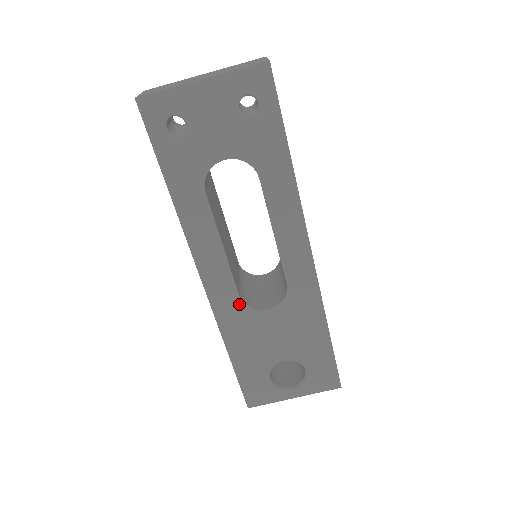
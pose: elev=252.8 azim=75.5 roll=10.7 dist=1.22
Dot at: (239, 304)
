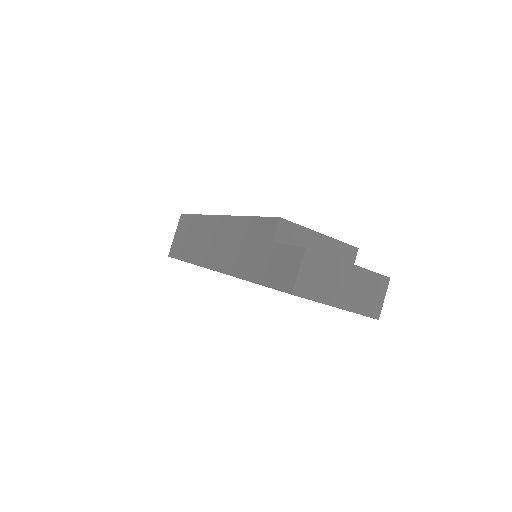
Dot at: occluded
